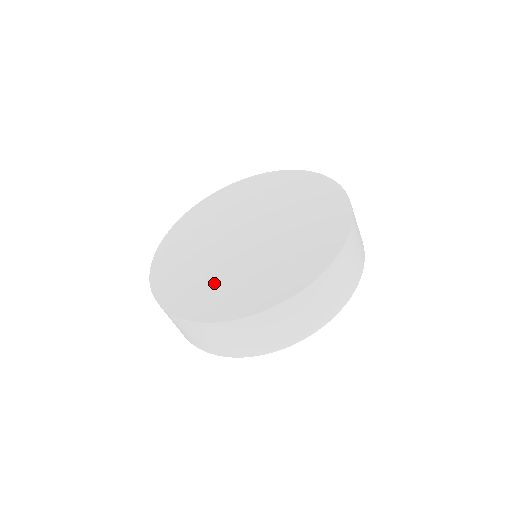
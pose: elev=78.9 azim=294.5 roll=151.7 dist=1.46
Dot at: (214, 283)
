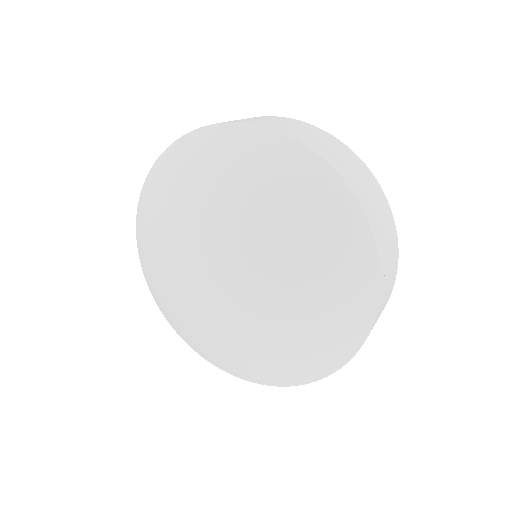
Dot at: occluded
